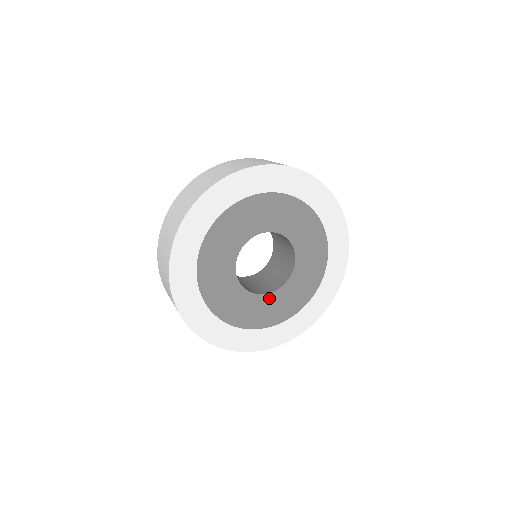
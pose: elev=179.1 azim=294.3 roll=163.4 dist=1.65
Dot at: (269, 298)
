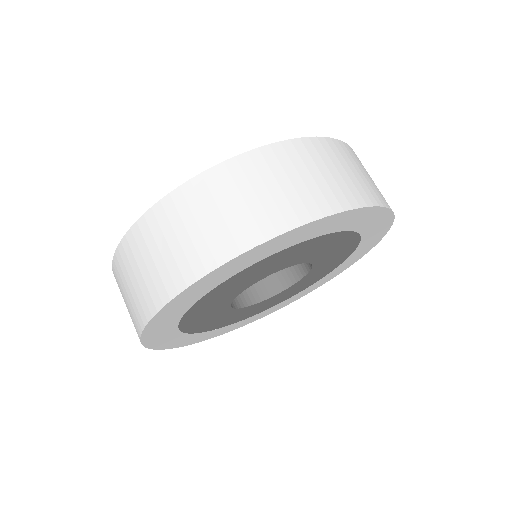
Dot at: (261, 303)
